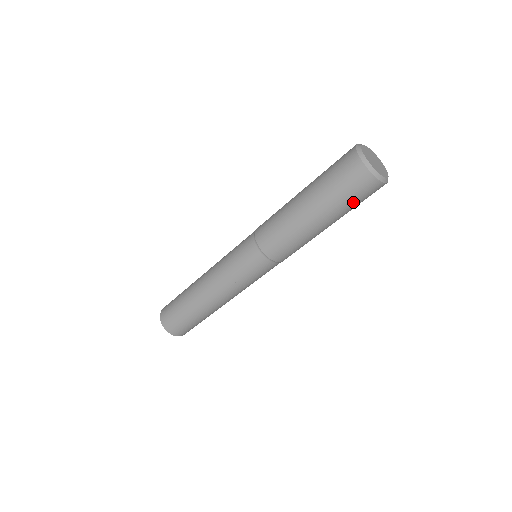
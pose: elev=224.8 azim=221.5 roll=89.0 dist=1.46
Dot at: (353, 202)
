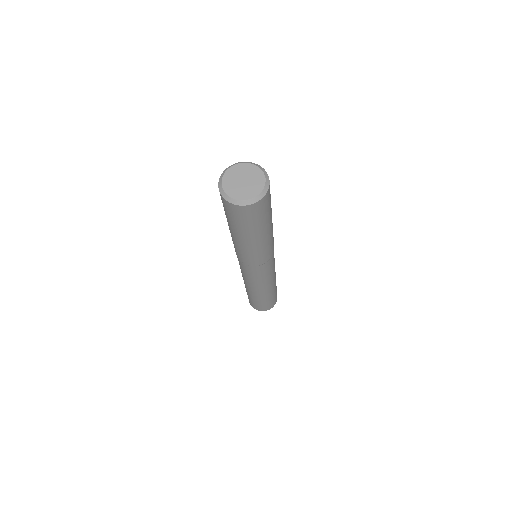
Dot at: (249, 222)
